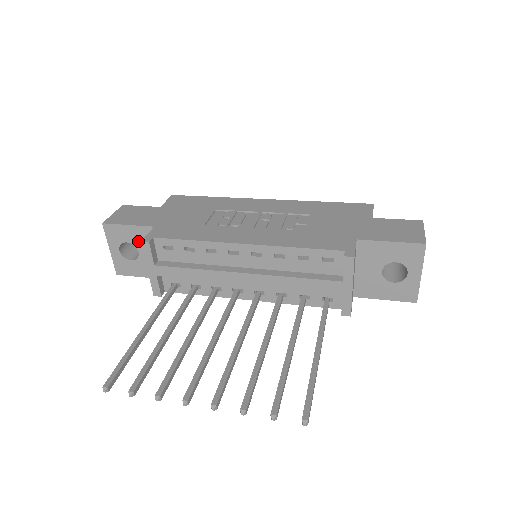
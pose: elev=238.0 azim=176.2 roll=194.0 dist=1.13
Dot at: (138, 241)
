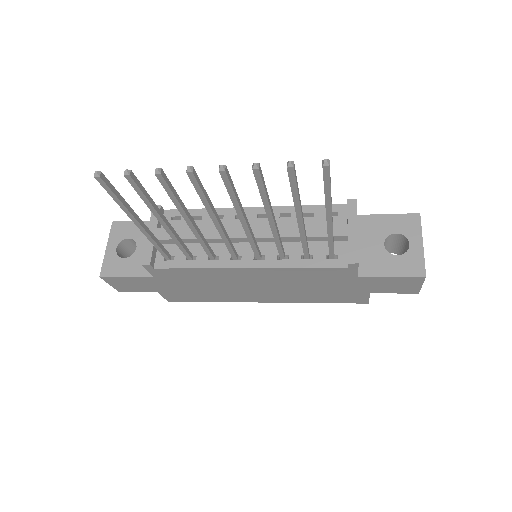
Dot at: (141, 236)
